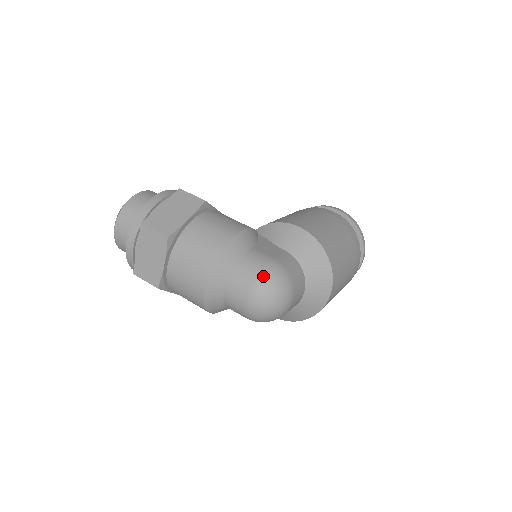
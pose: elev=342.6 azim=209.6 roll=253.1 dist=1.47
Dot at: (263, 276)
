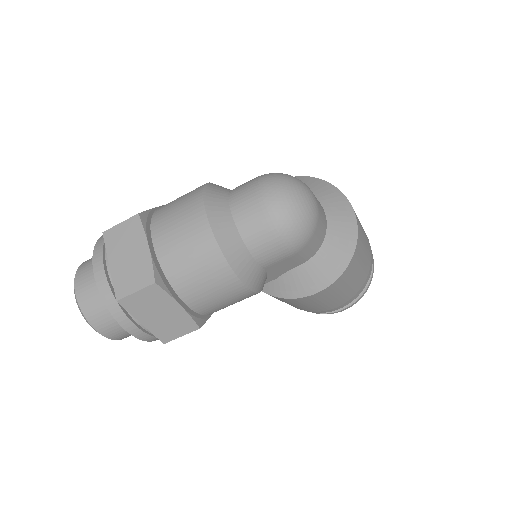
Dot at: (262, 176)
